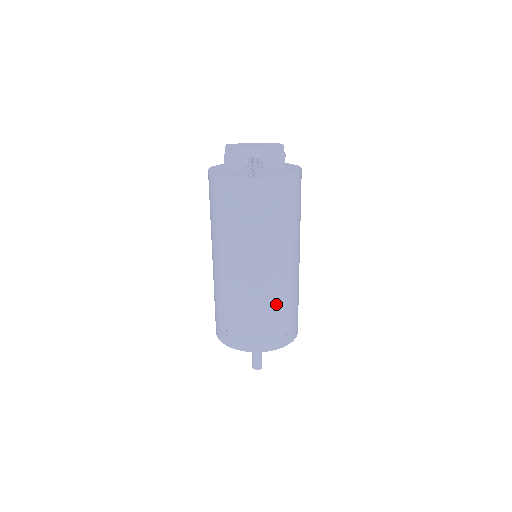
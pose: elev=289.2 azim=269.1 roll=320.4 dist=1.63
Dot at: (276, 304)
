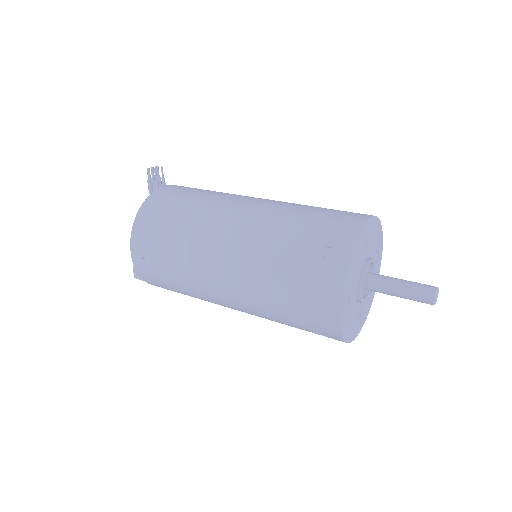
Dot at: occluded
